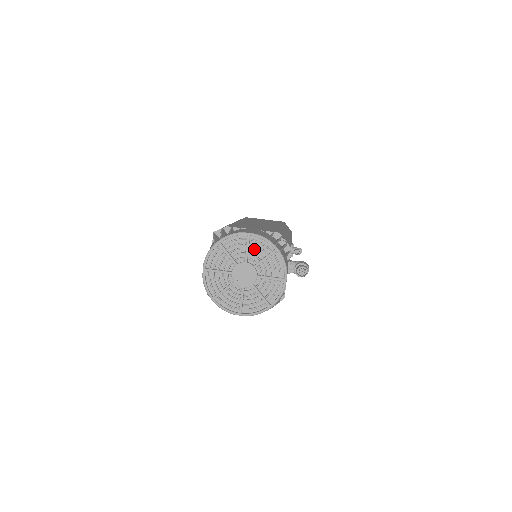
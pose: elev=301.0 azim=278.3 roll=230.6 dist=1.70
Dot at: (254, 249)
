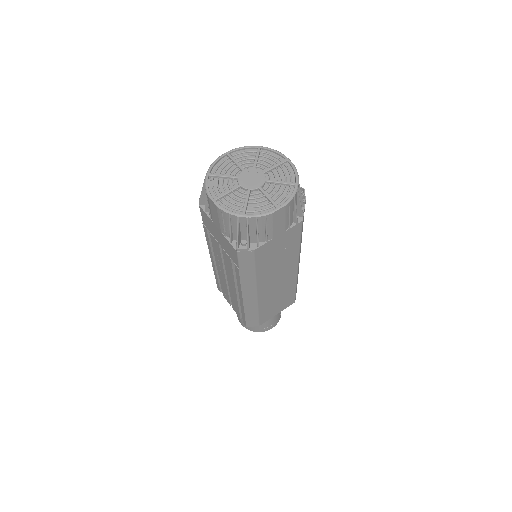
Dot at: (241, 160)
